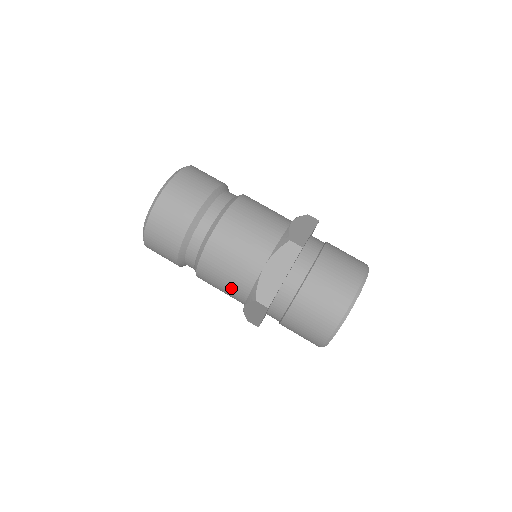
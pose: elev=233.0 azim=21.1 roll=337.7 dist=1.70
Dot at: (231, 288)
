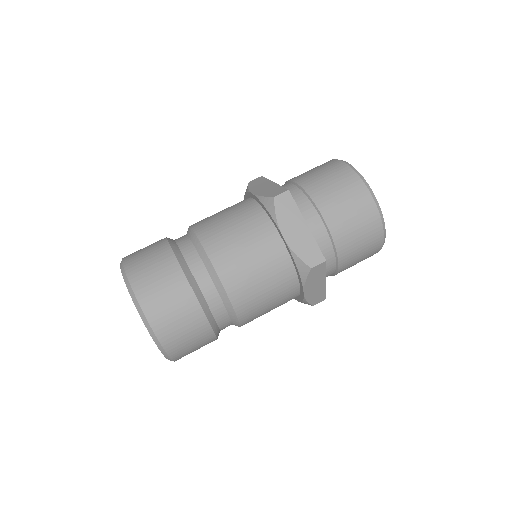
Dot at: (278, 292)
